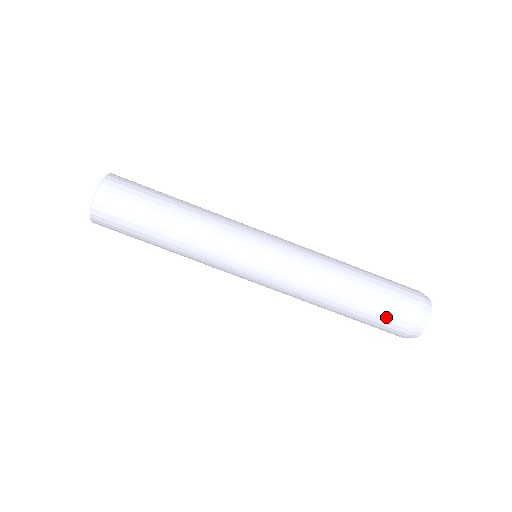
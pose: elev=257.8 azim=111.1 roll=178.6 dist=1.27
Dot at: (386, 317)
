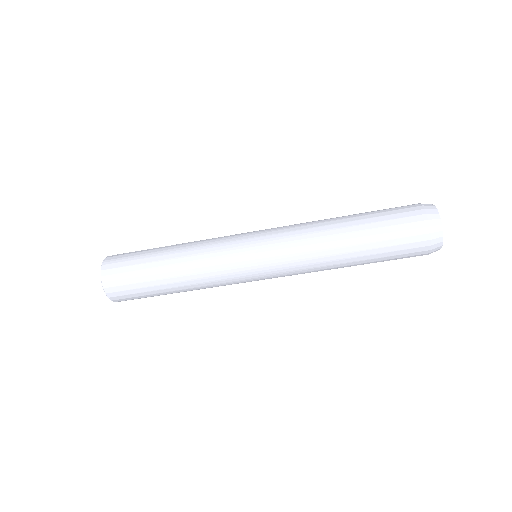
Dot at: (397, 256)
